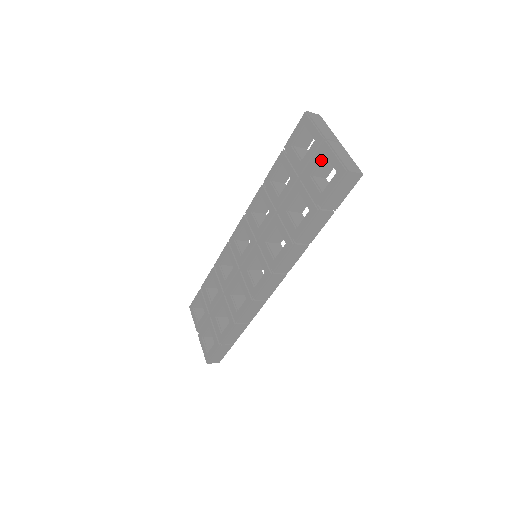
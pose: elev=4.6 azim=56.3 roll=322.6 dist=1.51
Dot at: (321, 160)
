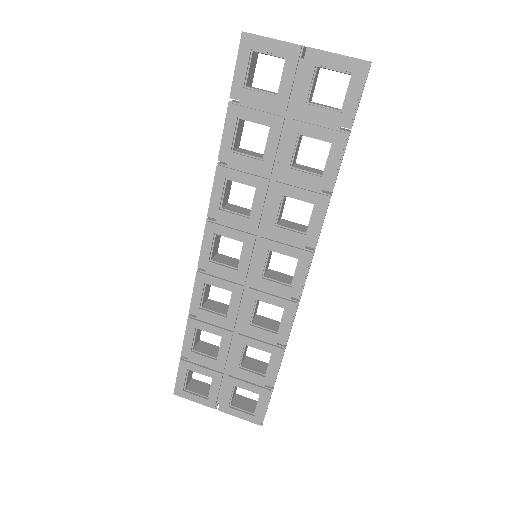
Dot at: (313, 75)
